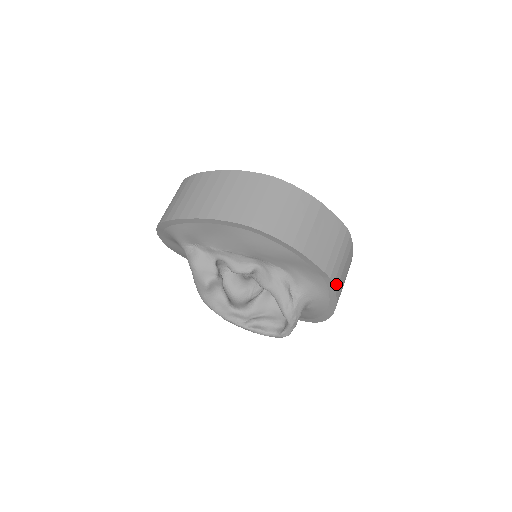
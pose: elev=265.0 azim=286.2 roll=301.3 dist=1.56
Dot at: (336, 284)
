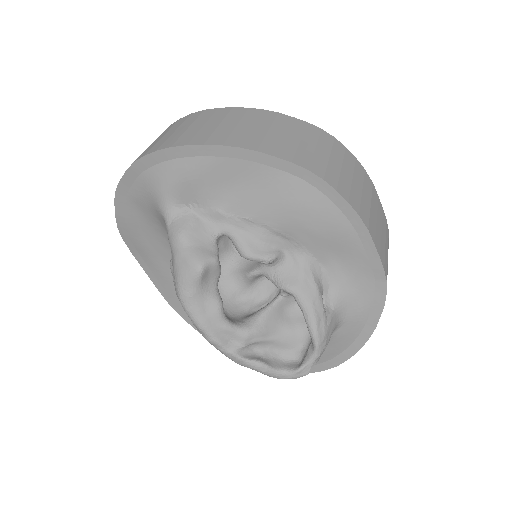
Dot at: (385, 296)
